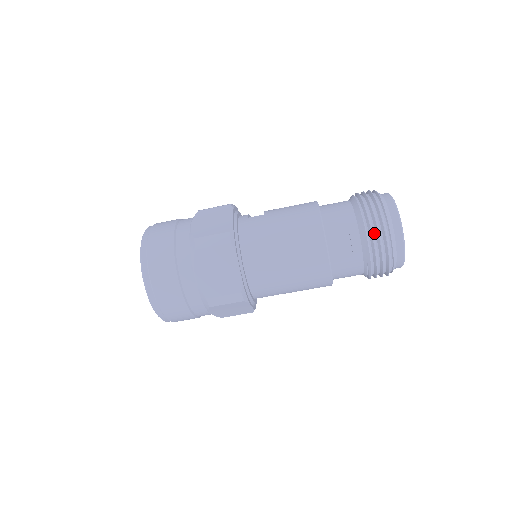
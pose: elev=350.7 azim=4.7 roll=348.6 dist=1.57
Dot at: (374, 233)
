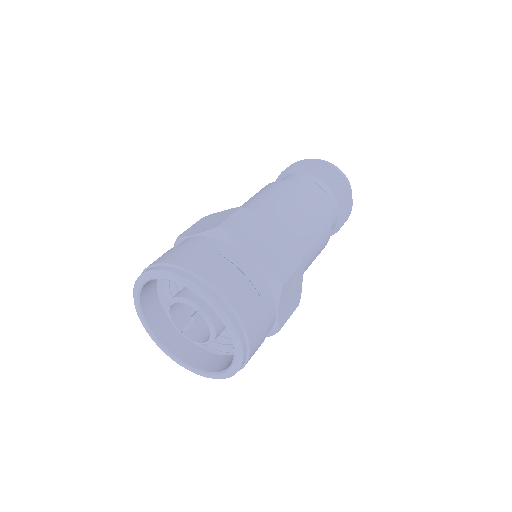
Dot at: (326, 172)
